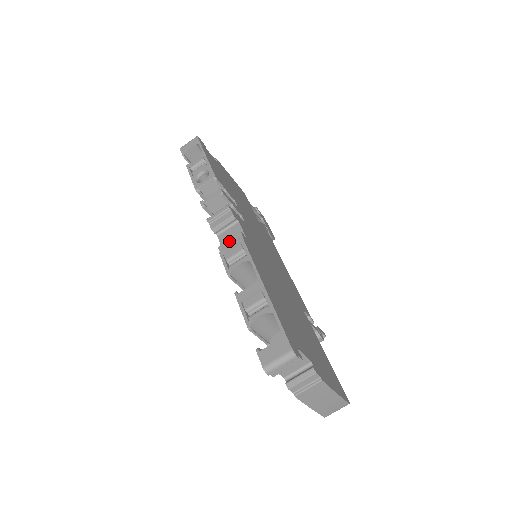
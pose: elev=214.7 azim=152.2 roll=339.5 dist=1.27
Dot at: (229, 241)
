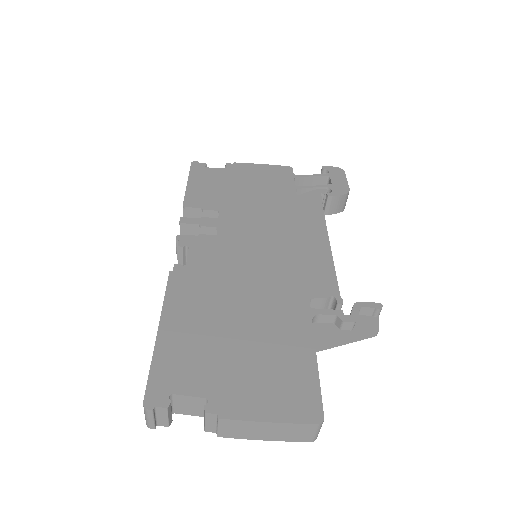
Dot at: occluded
